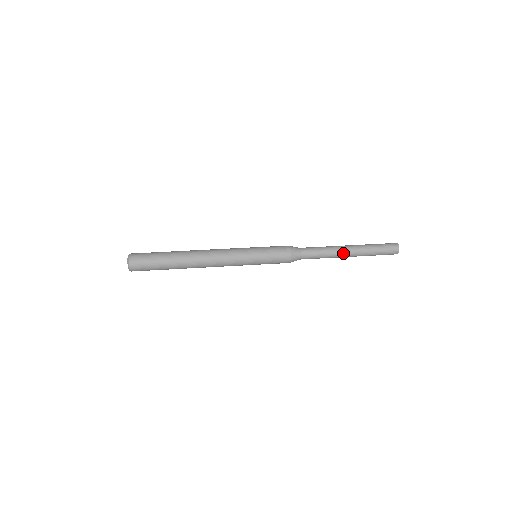
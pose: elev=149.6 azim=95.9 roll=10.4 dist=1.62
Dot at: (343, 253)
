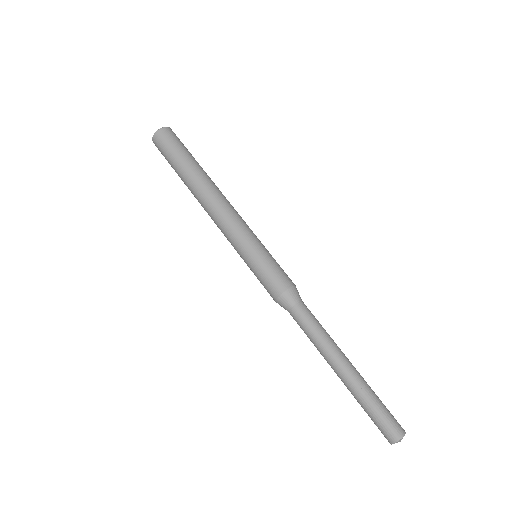
Dot at: (329, 364)
